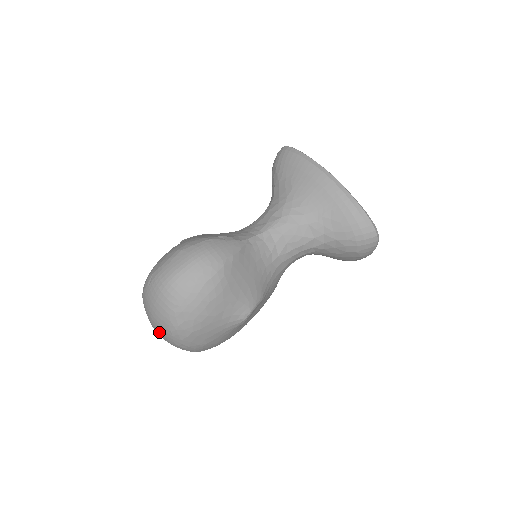
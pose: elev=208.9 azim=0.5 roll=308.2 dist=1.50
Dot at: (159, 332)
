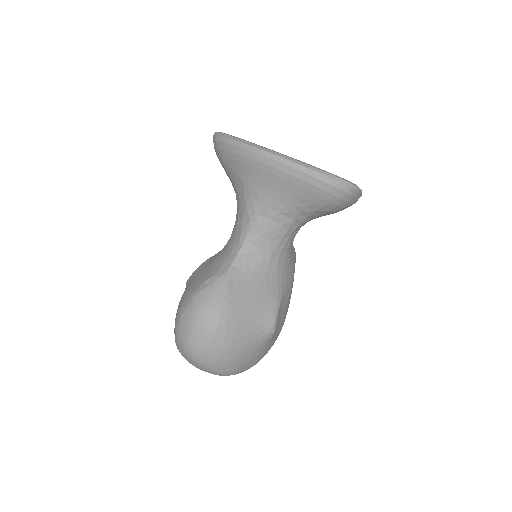
Dot at: occluded
